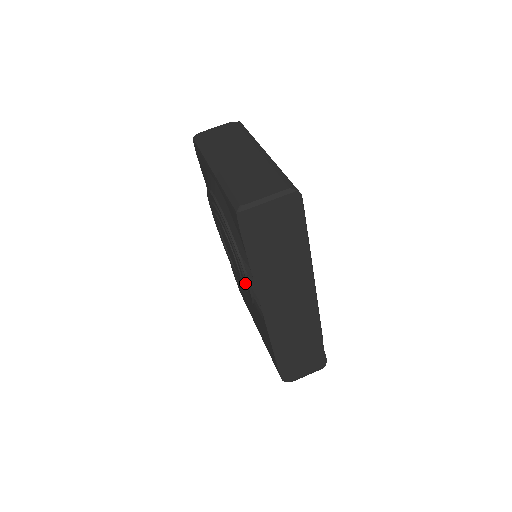
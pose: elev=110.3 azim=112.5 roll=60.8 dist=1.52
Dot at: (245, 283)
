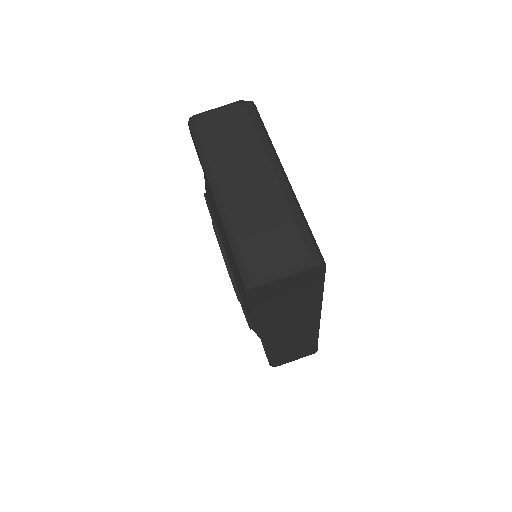
Dot at: occluded
